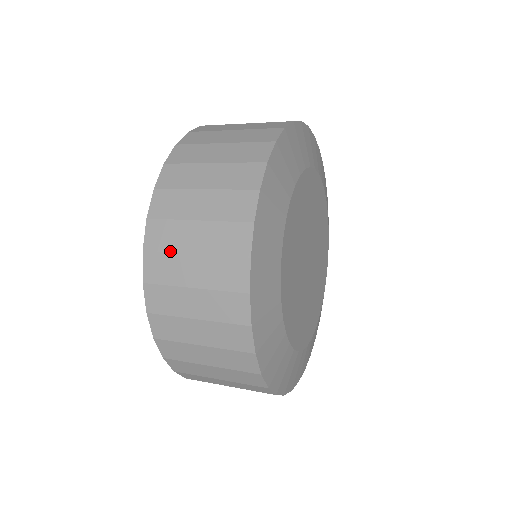
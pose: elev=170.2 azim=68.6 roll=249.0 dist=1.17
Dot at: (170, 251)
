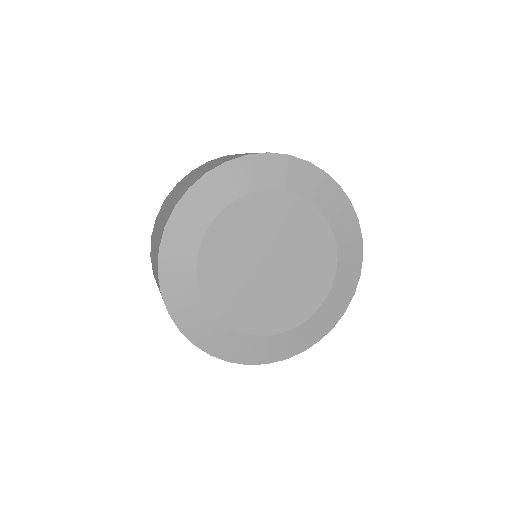
Dot at: occluded
